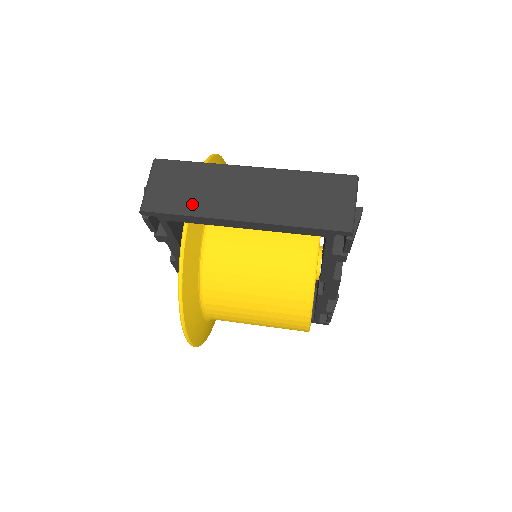
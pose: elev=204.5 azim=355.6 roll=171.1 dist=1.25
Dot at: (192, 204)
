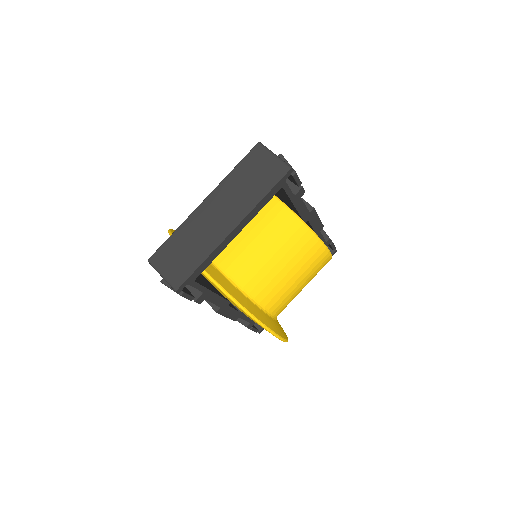
Dot at: (198, 254)
